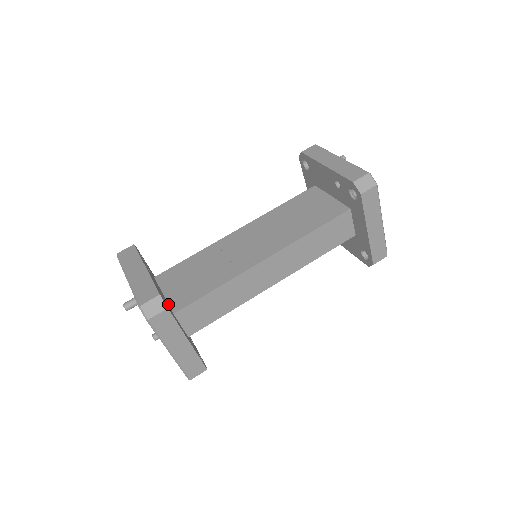
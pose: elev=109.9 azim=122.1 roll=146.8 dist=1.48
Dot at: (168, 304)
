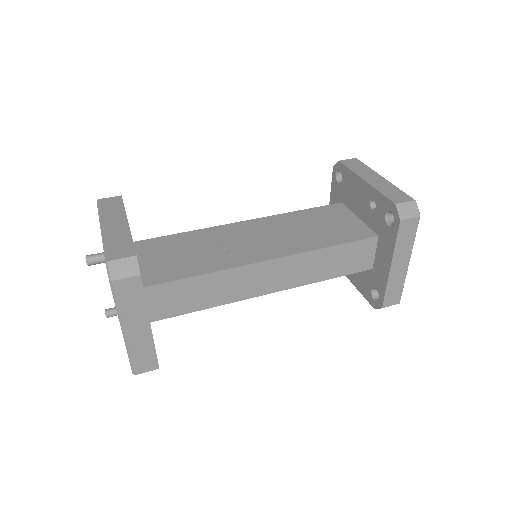
Dot at: occluded
